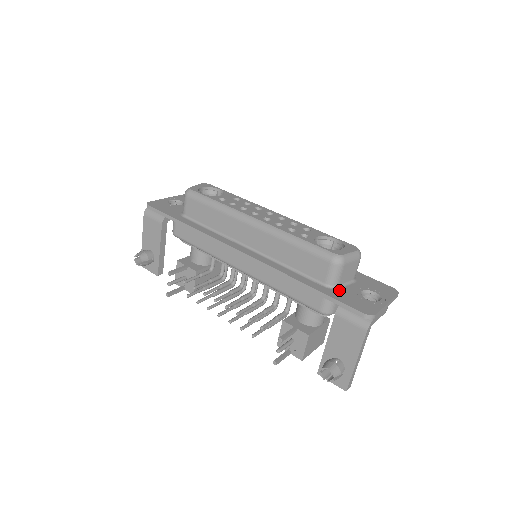
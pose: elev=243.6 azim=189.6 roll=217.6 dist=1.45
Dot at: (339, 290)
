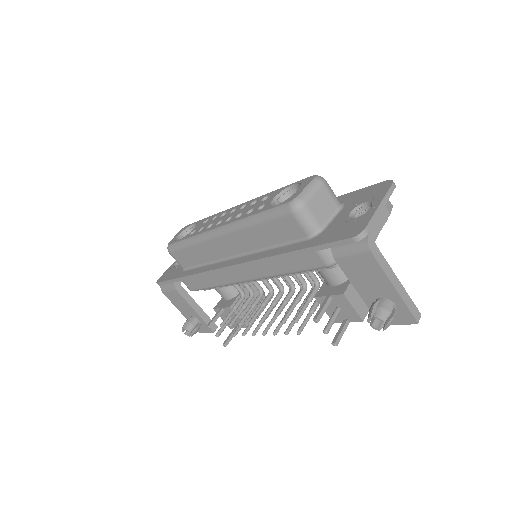
Dot at: (324, 231)
